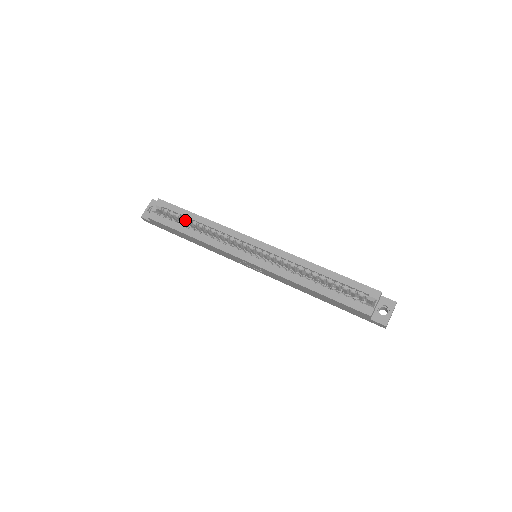
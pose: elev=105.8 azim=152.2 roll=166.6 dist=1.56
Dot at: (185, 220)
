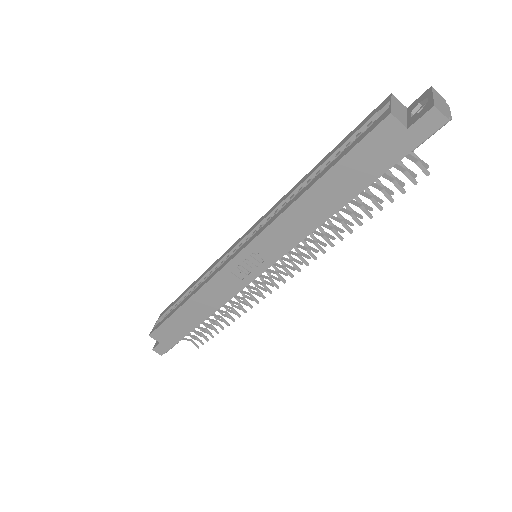
Dot at: occluded
